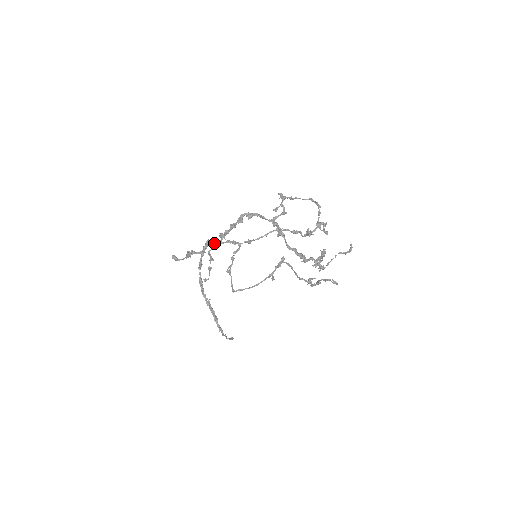
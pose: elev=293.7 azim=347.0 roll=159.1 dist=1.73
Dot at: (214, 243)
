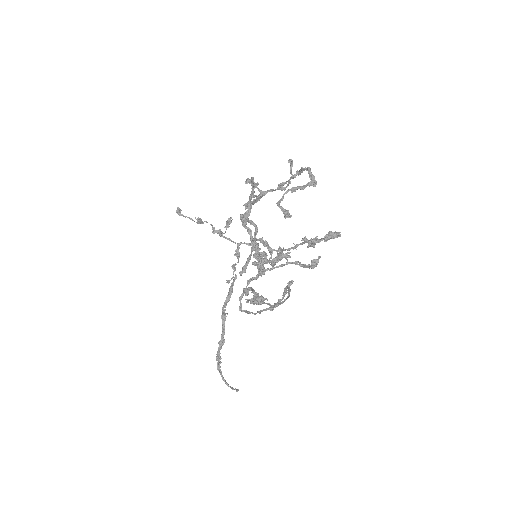
Dot at: (258, 243)
